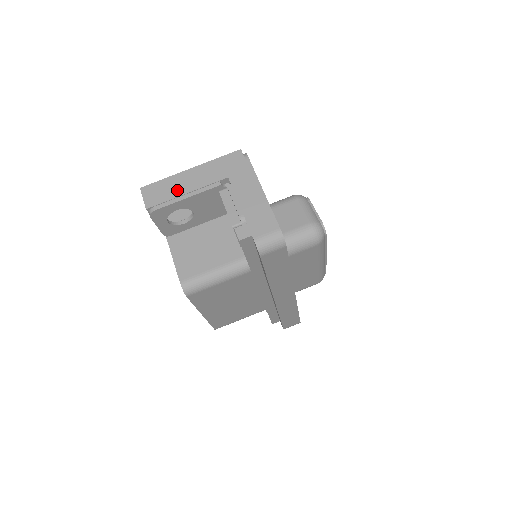
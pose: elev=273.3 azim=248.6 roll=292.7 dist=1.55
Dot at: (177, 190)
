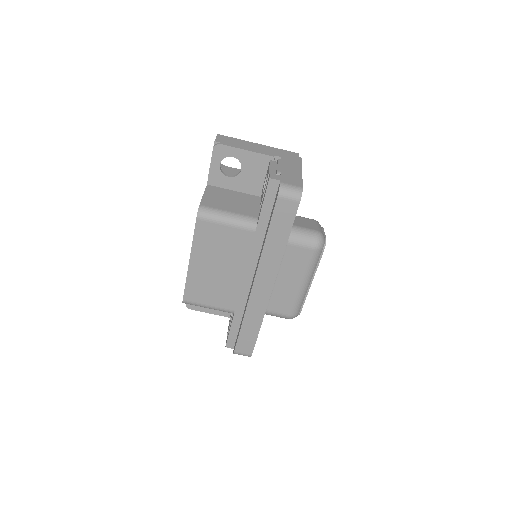
Dot at: (242, 145)
